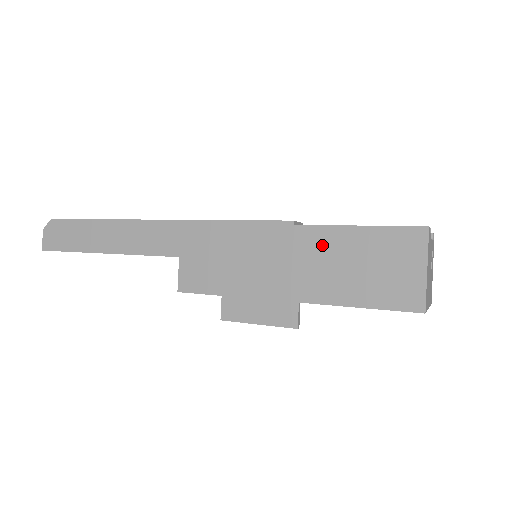
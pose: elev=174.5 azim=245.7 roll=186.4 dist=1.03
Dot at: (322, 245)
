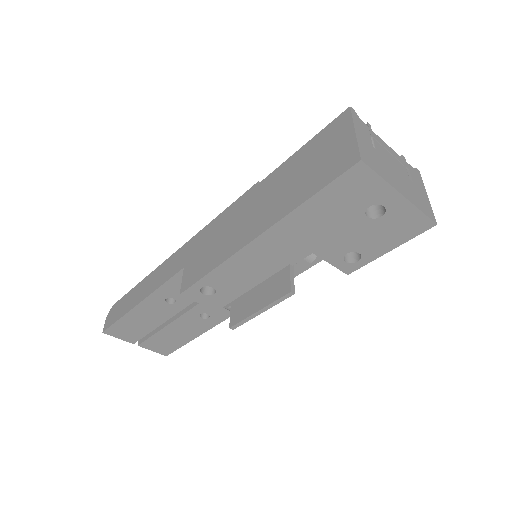
Dot at: (277, 180)
